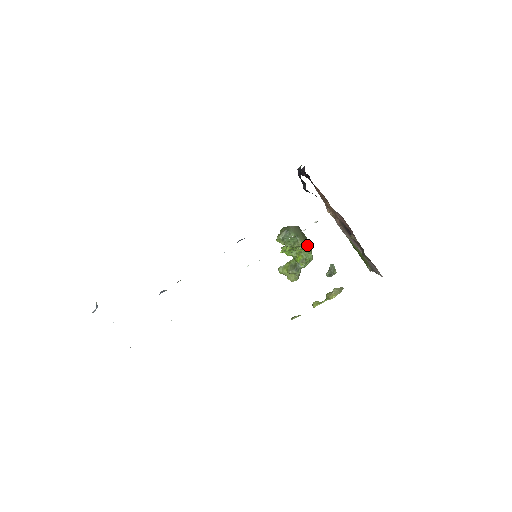
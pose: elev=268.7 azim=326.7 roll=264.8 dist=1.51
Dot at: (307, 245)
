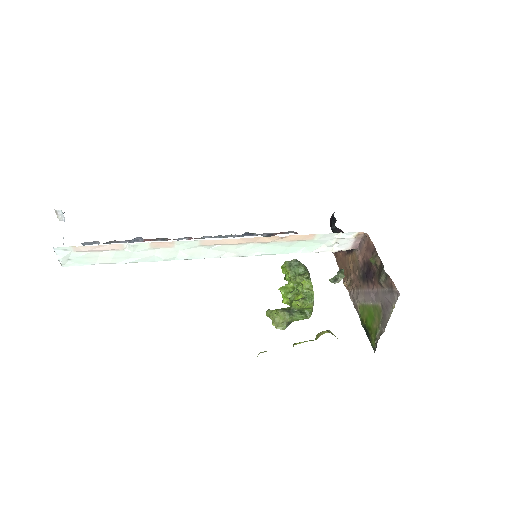
Dot at: occluded
